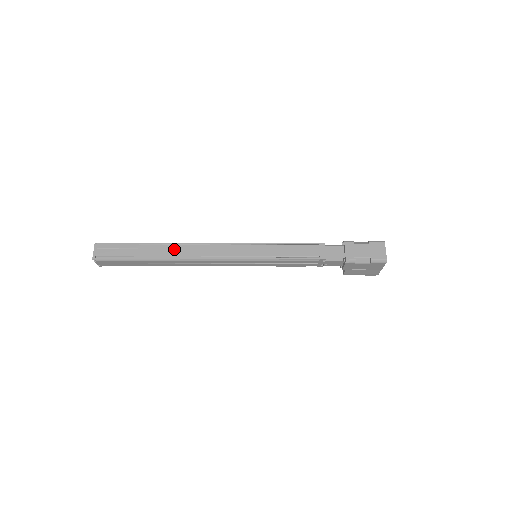
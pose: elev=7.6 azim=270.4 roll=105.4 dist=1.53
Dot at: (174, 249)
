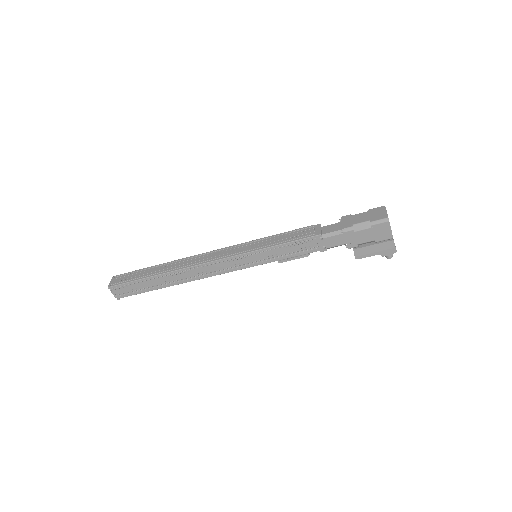
Dot at: (177, 263)
